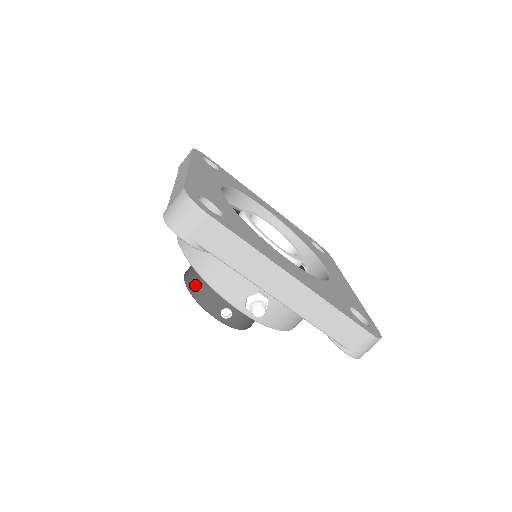
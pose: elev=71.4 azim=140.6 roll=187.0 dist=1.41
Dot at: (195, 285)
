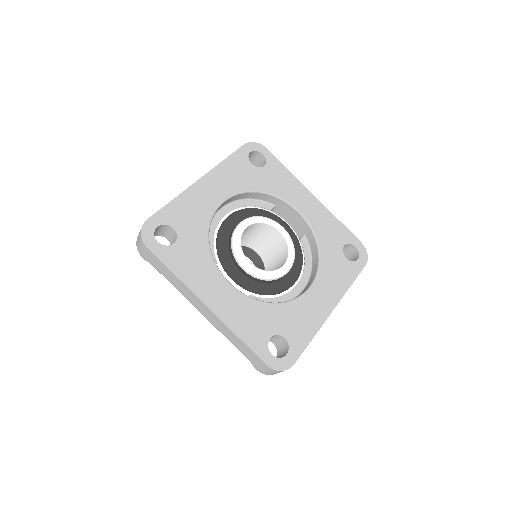
Dot at: occluded
